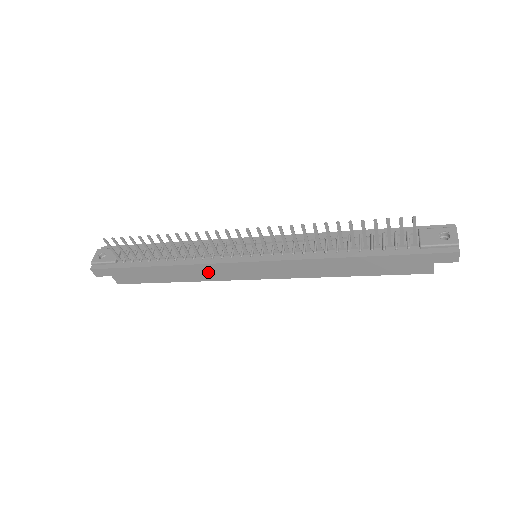
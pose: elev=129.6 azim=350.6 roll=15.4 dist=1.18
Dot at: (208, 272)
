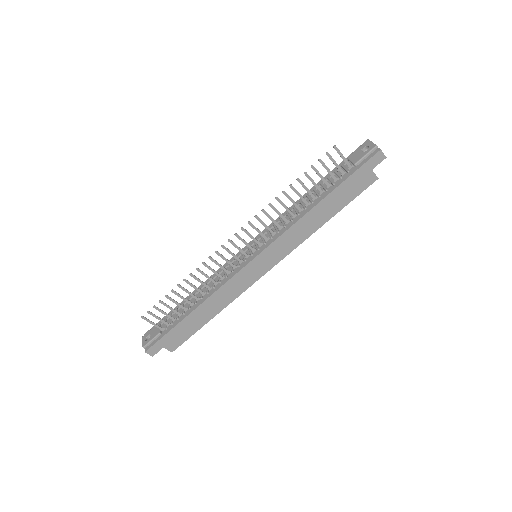
Dot at: (230, 291)
